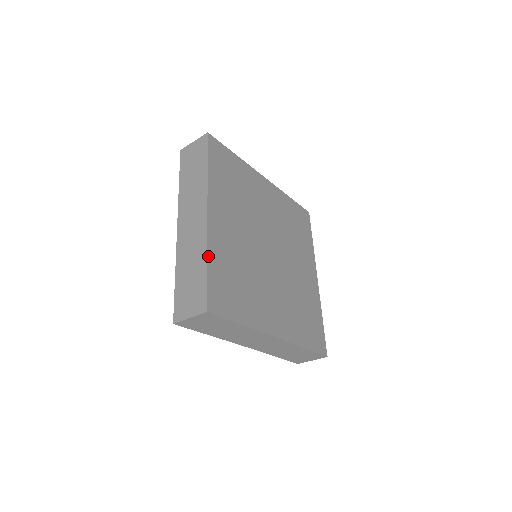
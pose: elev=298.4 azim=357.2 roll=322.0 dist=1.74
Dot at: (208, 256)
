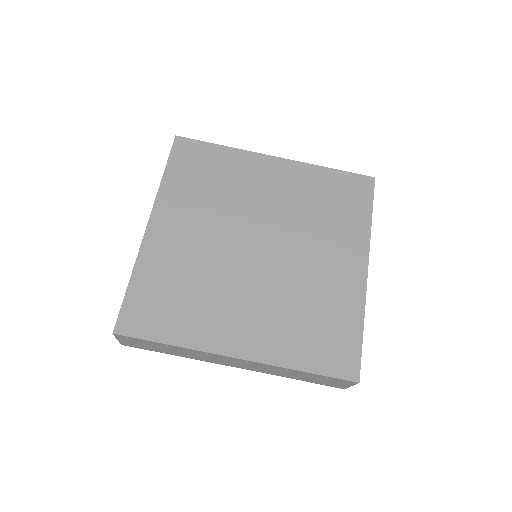
Dot at: (133, 272)
